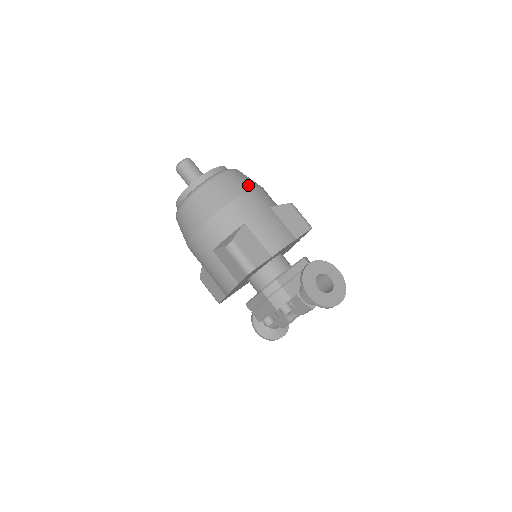
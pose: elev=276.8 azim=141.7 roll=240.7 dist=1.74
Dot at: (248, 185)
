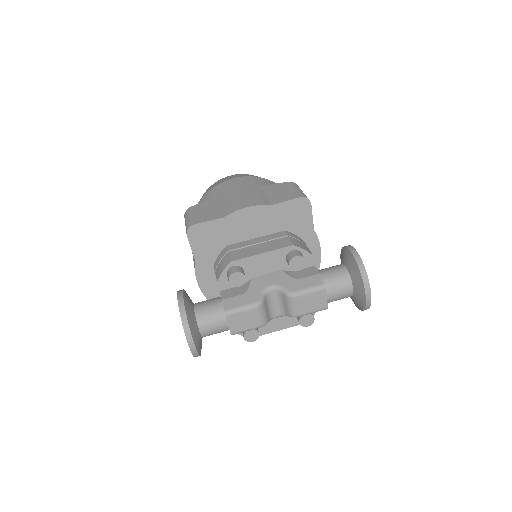
Dot at: occluded
